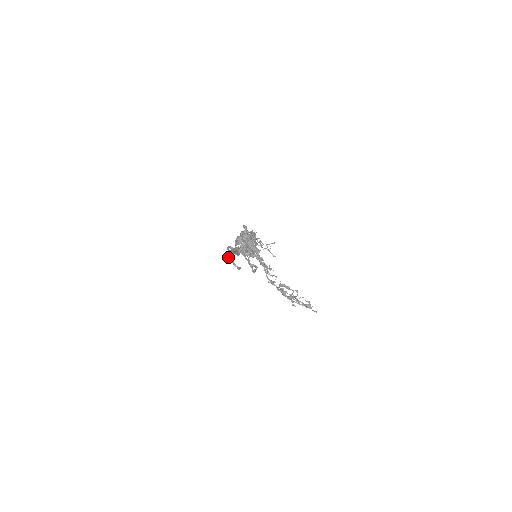
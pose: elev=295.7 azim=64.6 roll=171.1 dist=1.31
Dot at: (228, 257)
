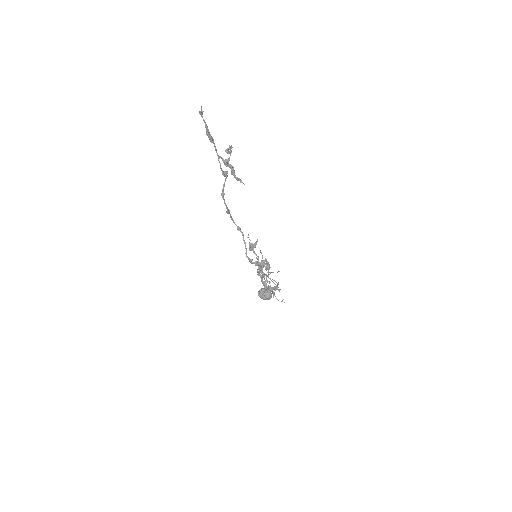
Dot at: occluded
